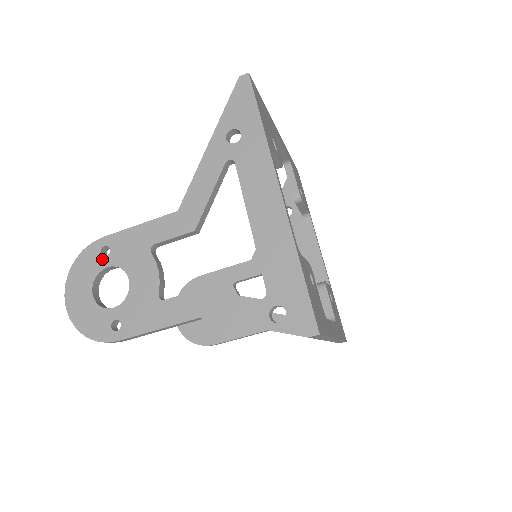
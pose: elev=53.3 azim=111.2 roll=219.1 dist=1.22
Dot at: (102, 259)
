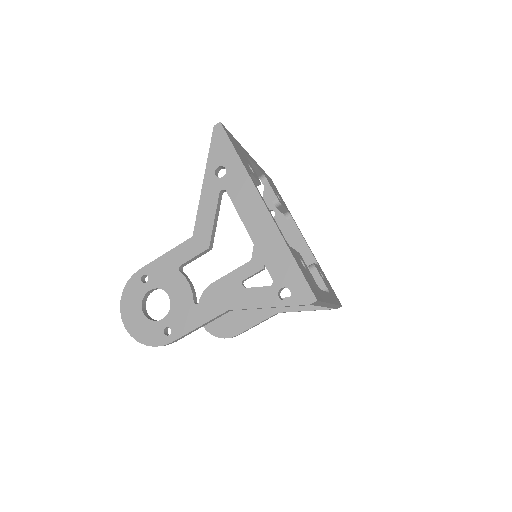
Dot at: (144, 285)
